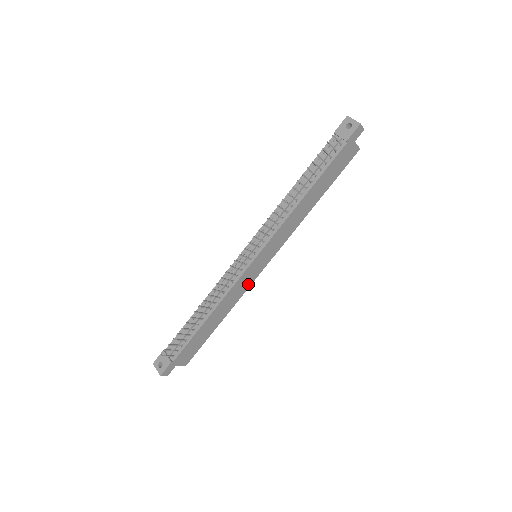
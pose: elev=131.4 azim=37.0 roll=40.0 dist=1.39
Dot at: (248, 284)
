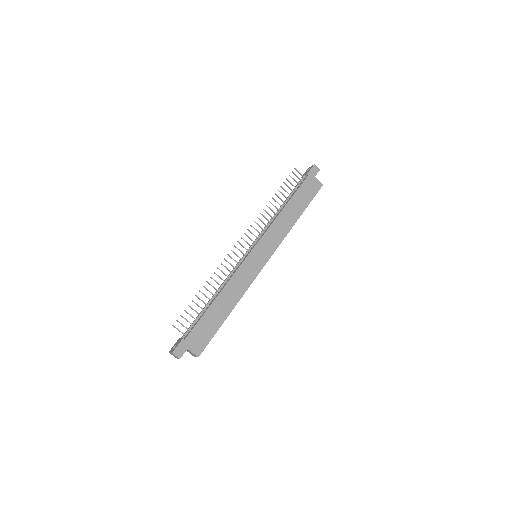
Dot at: (251, 277)
